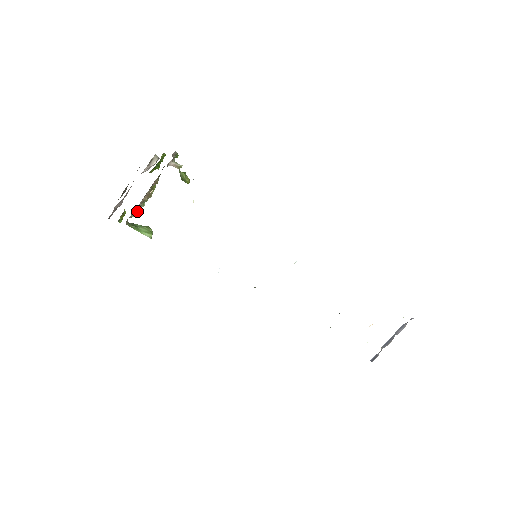
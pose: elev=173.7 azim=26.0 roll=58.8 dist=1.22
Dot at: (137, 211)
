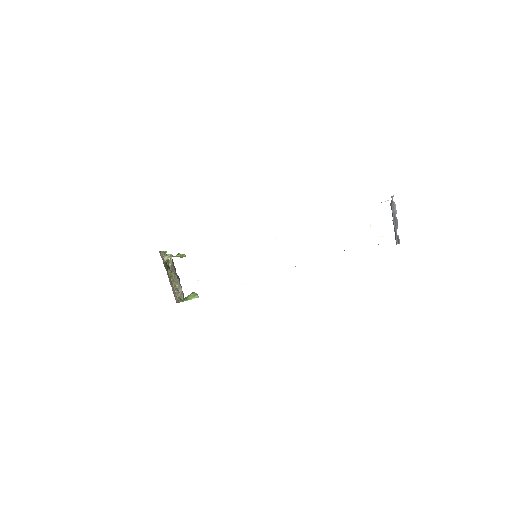
Dot at: (177, 292)
